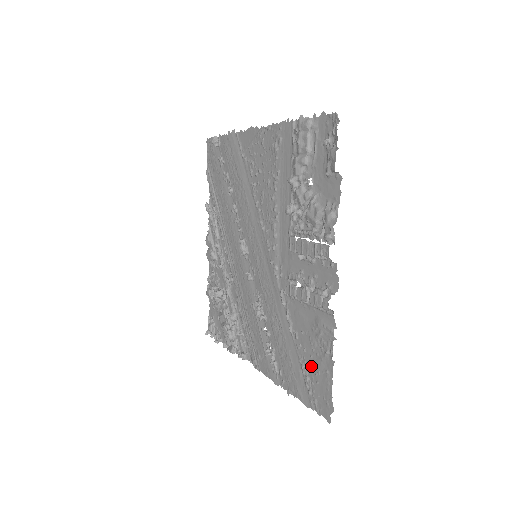
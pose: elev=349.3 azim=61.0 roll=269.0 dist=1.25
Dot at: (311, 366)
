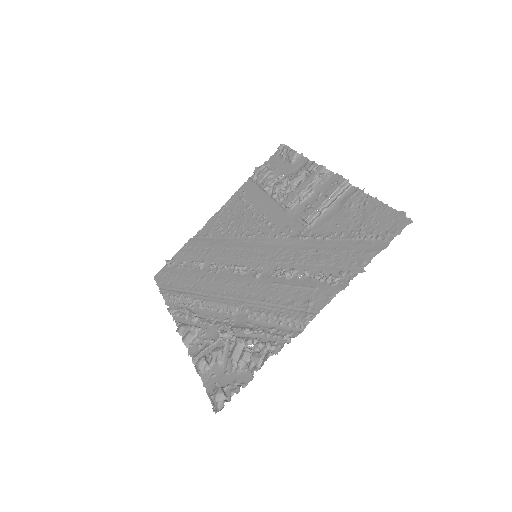
Dot at: (363, 225)
